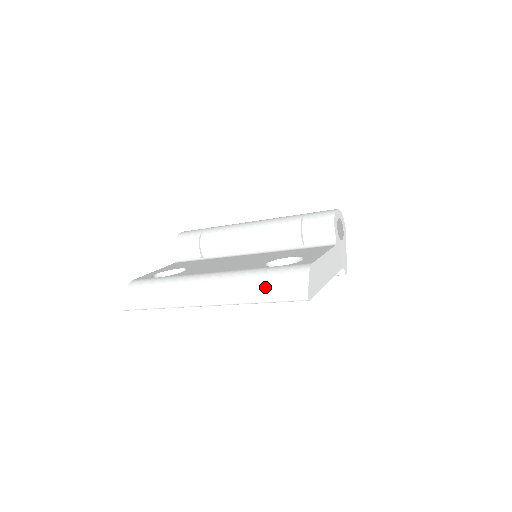
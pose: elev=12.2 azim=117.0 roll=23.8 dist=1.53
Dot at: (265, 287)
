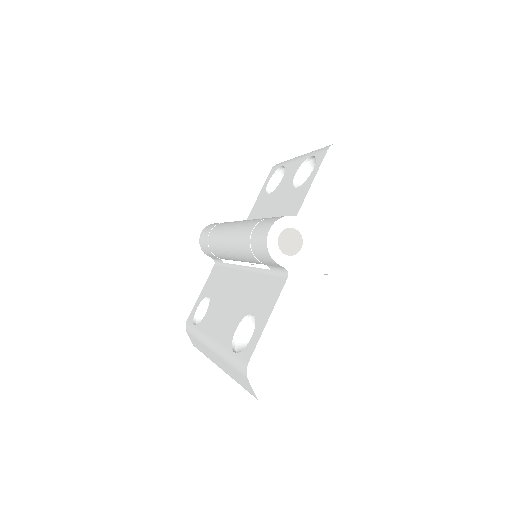
Dot at: (235, 376)
